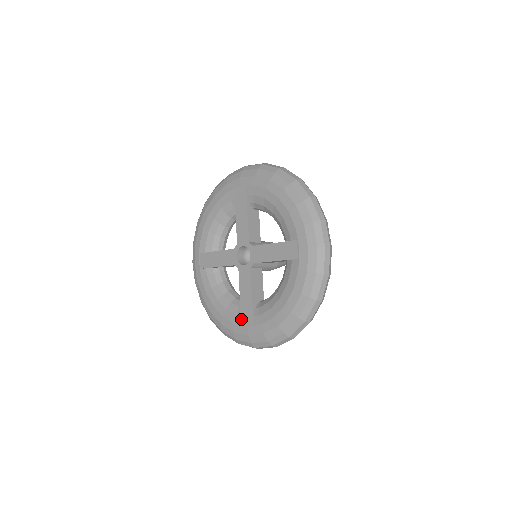
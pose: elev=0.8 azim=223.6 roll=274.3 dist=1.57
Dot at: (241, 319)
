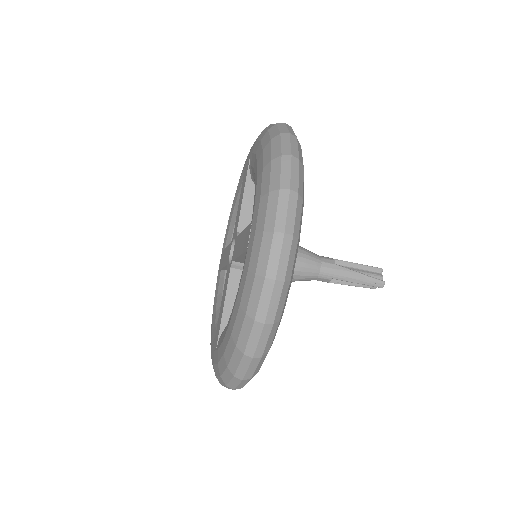
Dot at: (245, 251)
